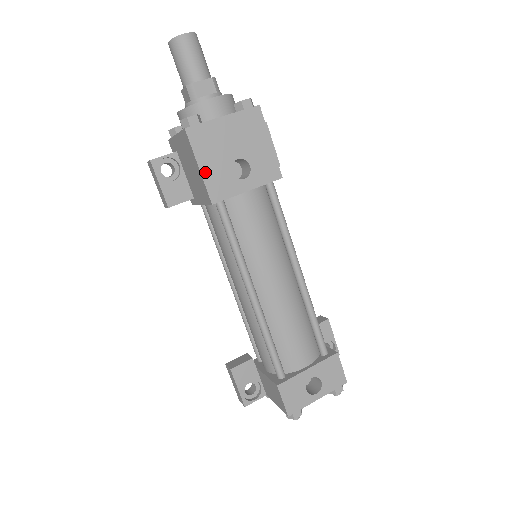
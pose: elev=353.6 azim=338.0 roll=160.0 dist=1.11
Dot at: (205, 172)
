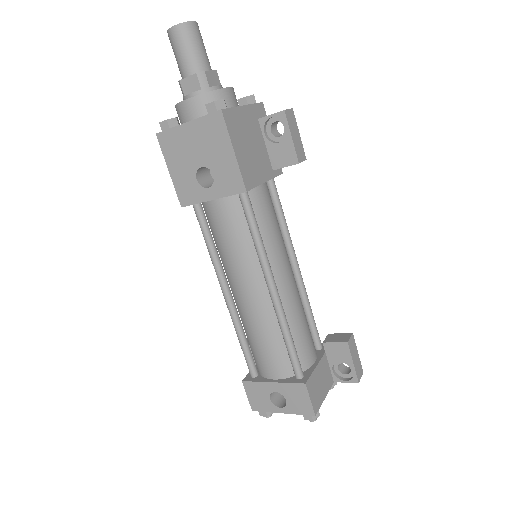
Dot at: (174, 176)
